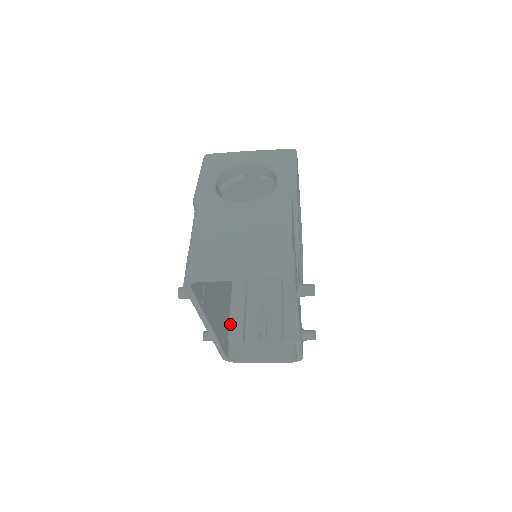
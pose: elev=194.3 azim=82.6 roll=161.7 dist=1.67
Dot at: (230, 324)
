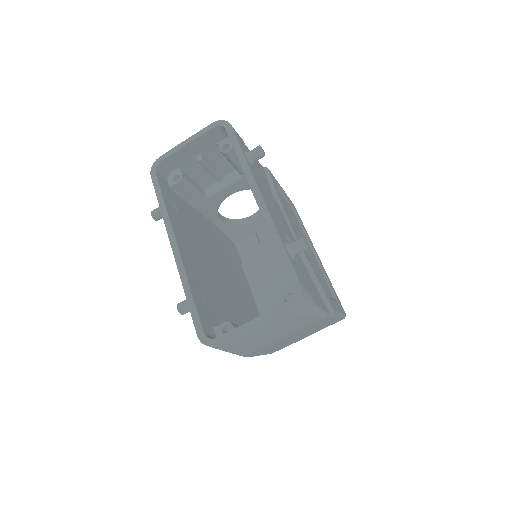
Dot at: occluded
